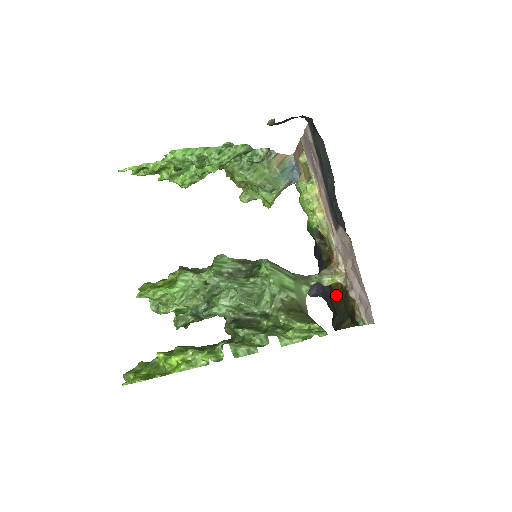
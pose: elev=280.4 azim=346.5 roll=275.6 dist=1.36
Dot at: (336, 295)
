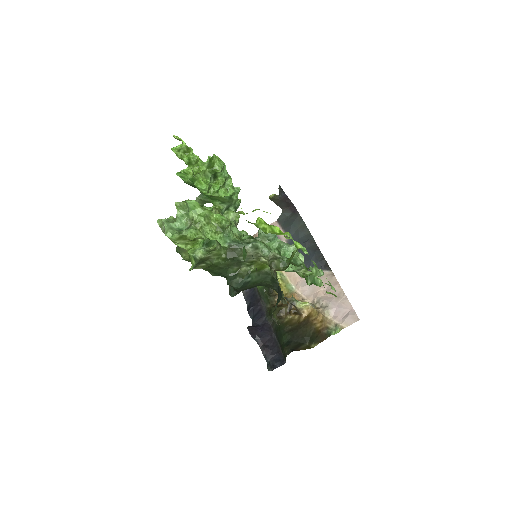
Dot at: (290, 327)
